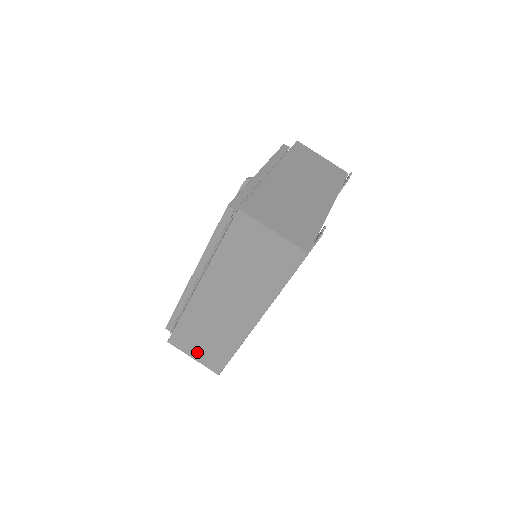
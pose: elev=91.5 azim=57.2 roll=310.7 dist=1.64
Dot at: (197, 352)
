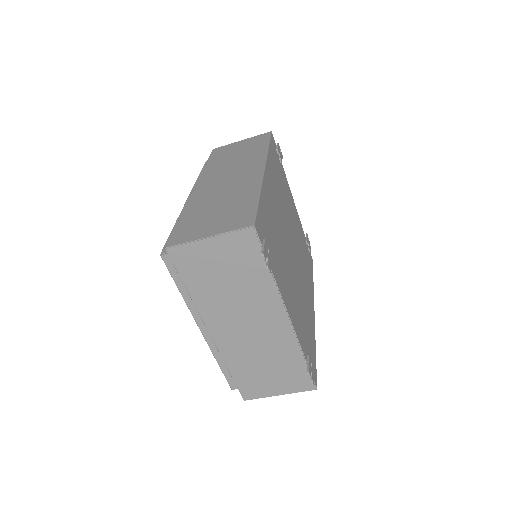
Dot at: occluded
